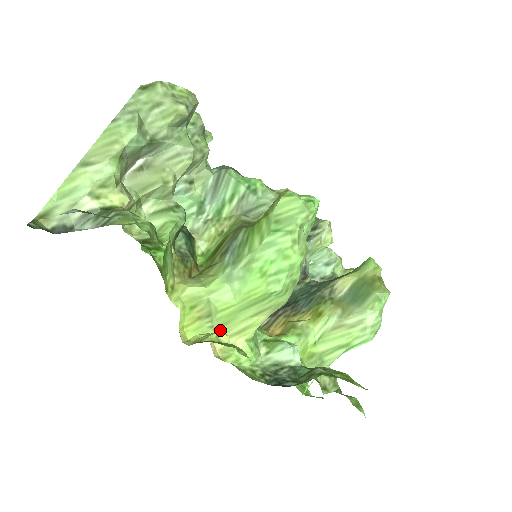
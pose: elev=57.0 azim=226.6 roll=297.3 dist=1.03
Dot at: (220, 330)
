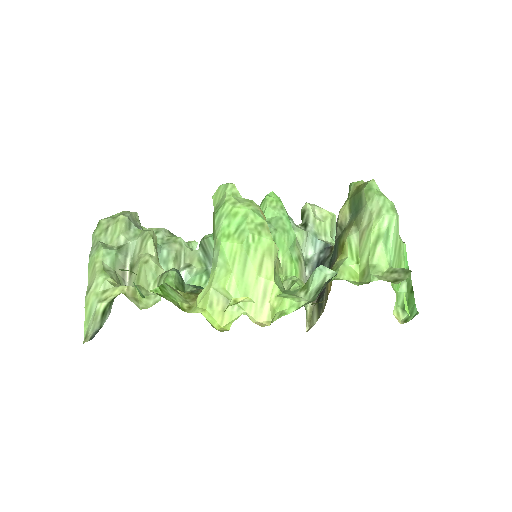
Dot at: (249, 305)
